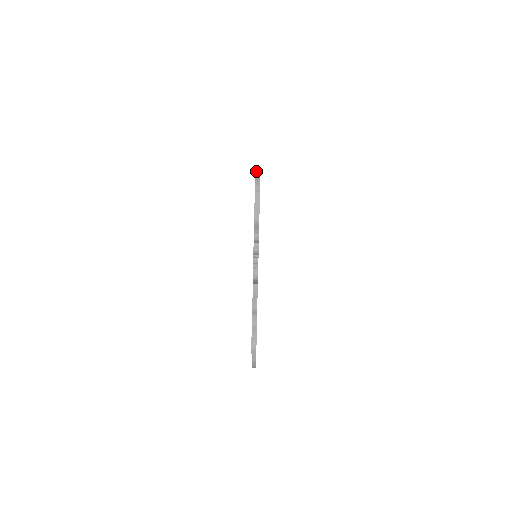
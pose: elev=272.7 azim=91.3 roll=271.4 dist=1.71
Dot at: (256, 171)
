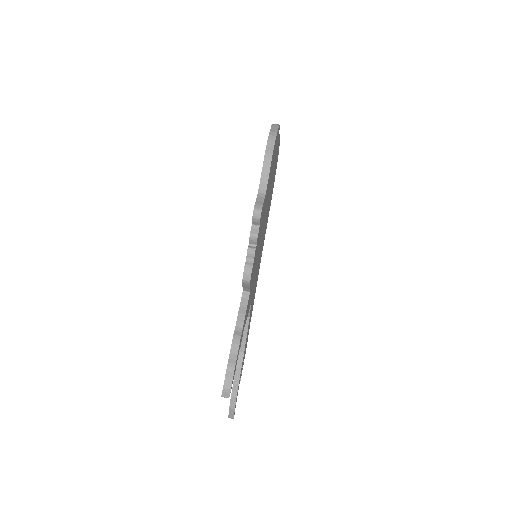
Dot at: (273, 124)
